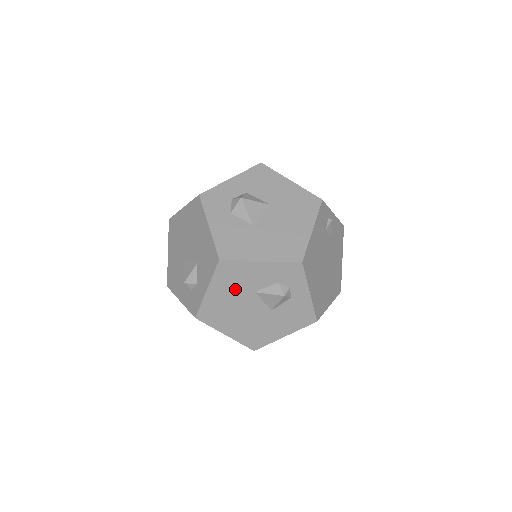
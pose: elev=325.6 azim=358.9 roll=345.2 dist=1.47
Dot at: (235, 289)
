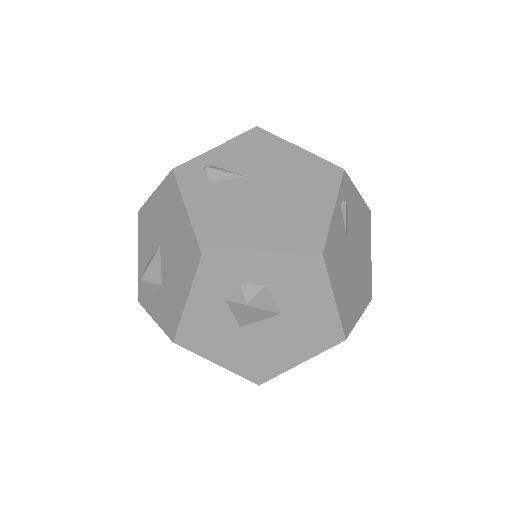
Dot at: occluded
